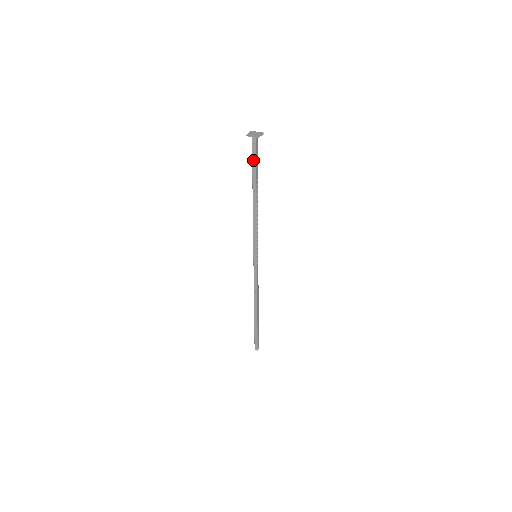
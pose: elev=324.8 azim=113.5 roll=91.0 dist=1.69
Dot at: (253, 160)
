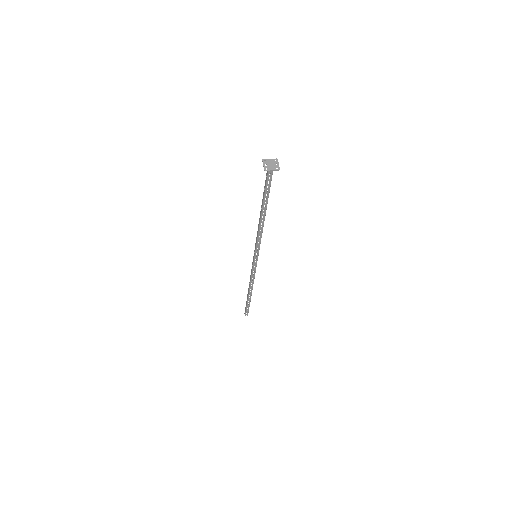
Dot at: (265, 184)
